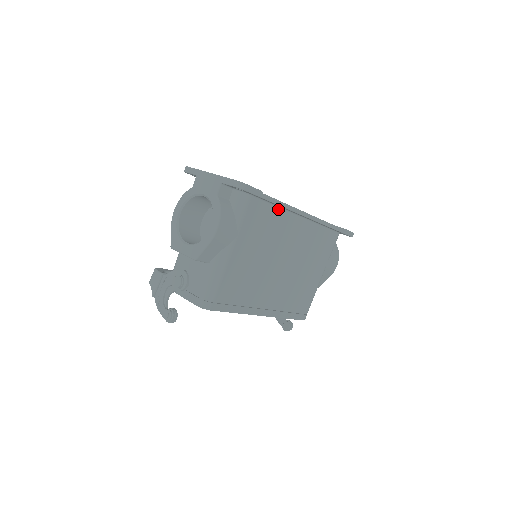
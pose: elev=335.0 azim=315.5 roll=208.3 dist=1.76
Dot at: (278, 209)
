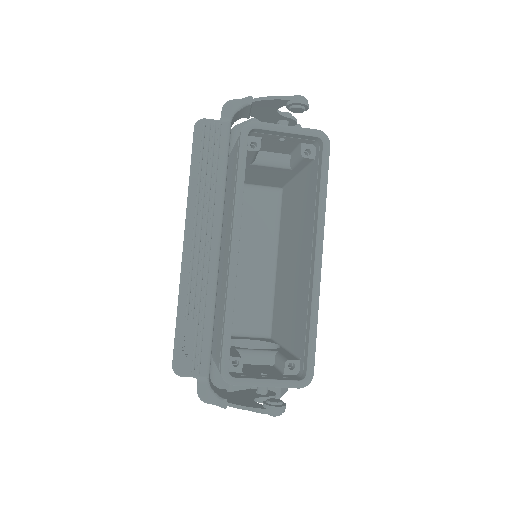
Dot at: occluded
